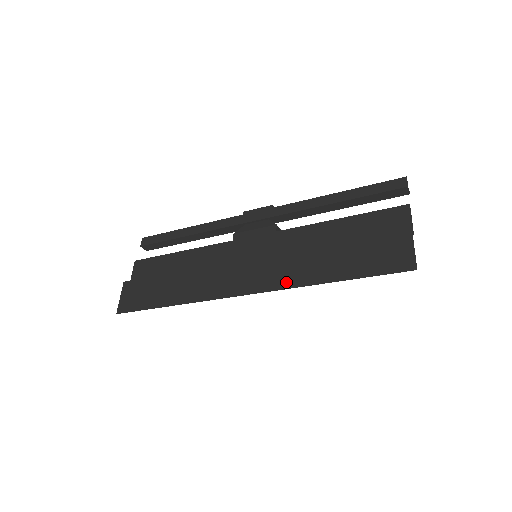
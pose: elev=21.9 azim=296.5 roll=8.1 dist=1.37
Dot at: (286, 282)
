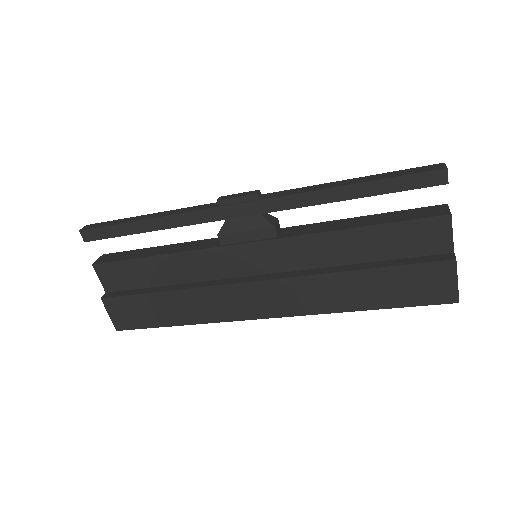
Dot at: (313, 308)
